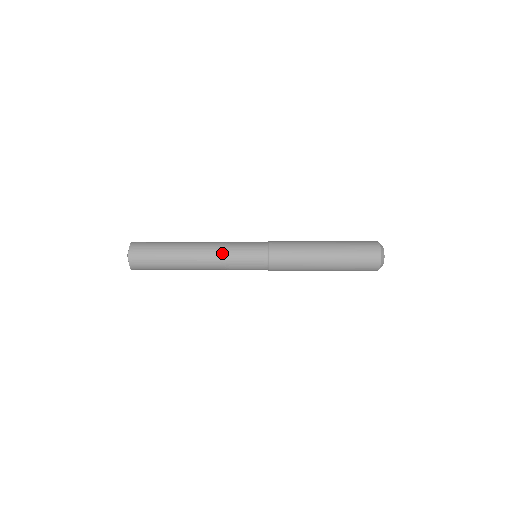
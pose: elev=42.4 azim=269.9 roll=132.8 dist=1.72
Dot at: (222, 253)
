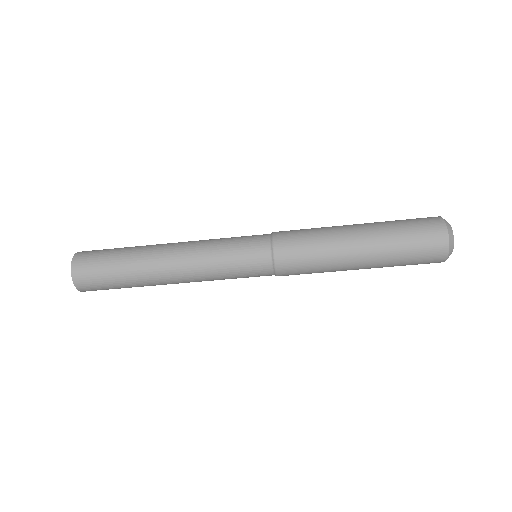
Dot at: (203, 253)
